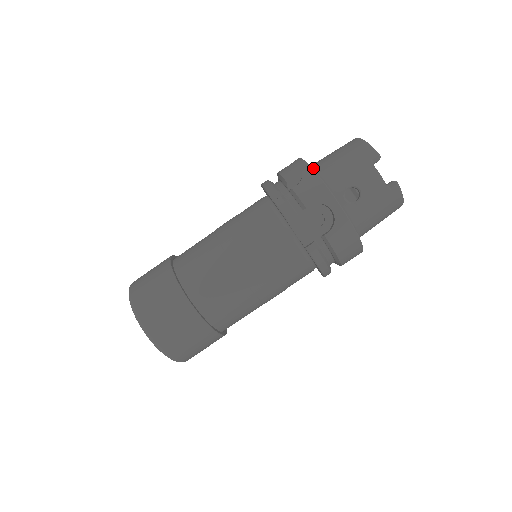
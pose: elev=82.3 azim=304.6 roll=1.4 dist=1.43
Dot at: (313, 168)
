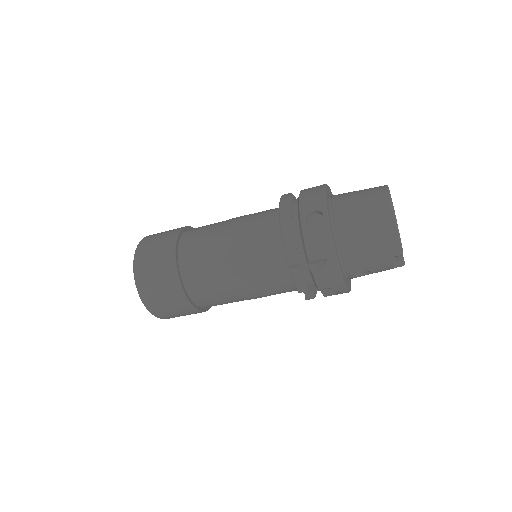
Dot at: (338, 238)
